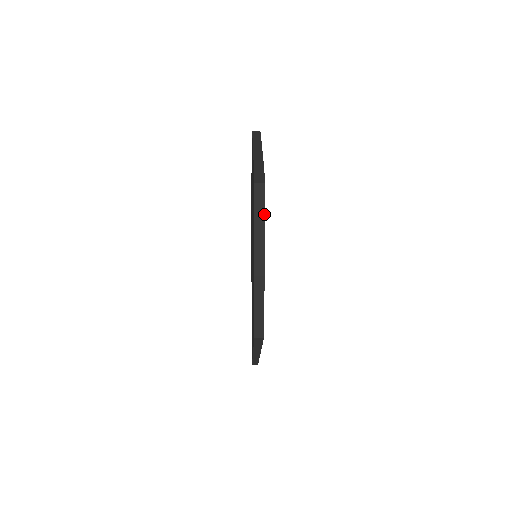
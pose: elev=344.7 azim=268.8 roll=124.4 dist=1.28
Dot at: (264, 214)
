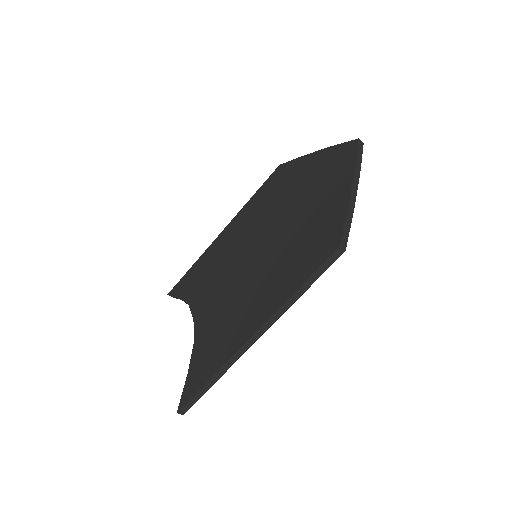
Dot at: (361, 159)
